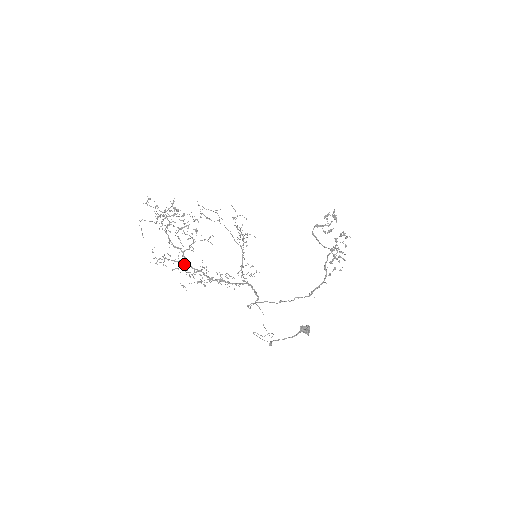
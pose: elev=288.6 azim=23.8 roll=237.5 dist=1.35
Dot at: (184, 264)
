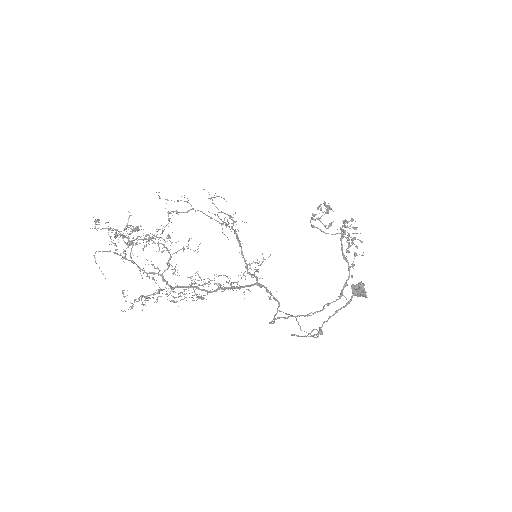
Dot at: occluded
